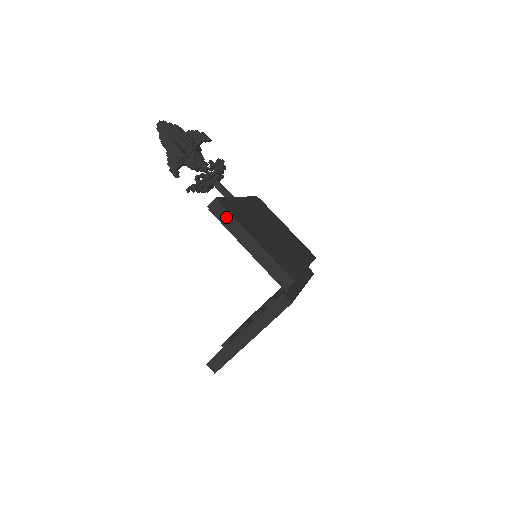
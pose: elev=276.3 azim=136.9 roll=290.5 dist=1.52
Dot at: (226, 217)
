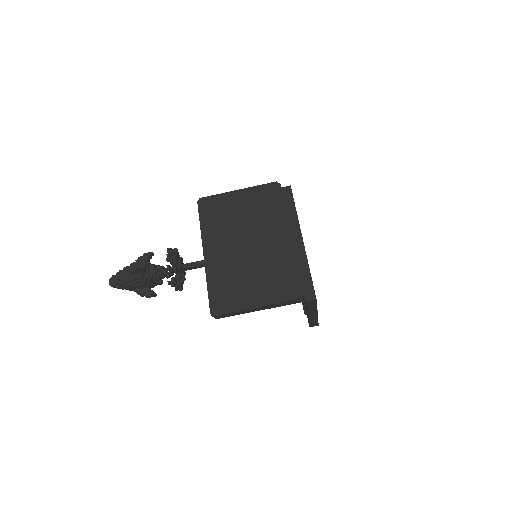
Dot at: (229, 315)
